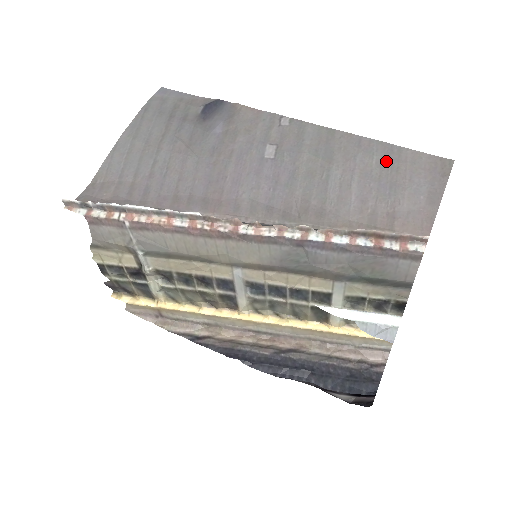
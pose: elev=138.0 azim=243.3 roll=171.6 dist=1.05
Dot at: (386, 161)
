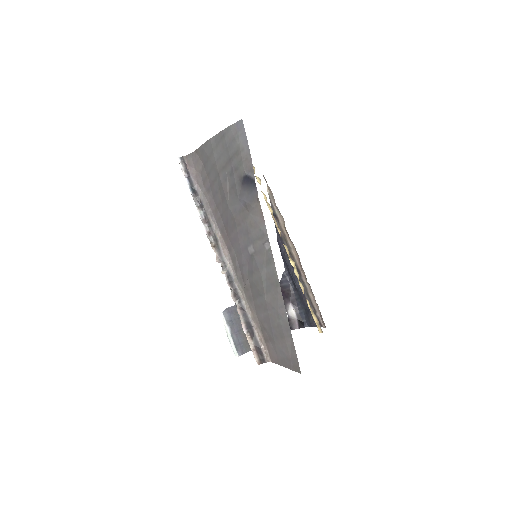
Dot at: (281, 329)
